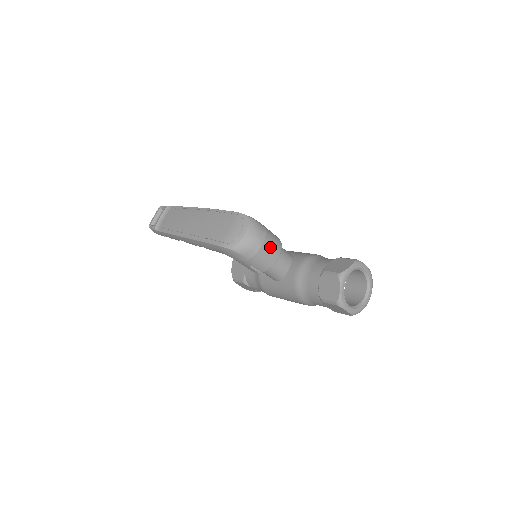
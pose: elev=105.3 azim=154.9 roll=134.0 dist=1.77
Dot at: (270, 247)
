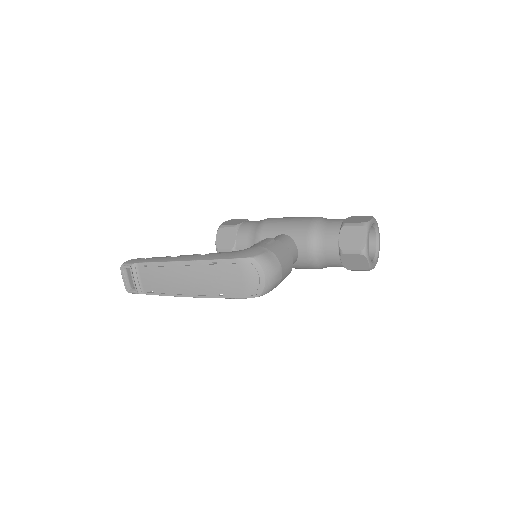
Dot at: (286, 264)
